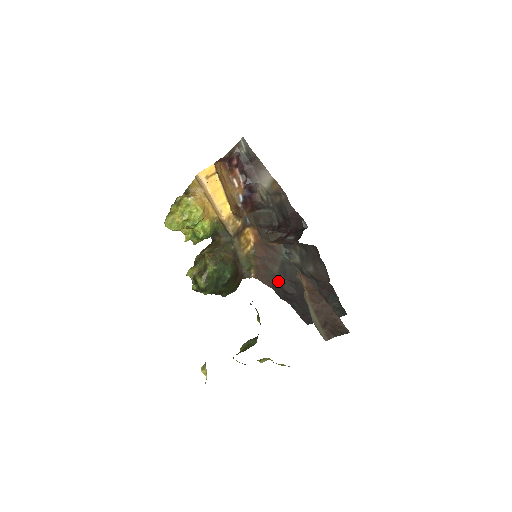
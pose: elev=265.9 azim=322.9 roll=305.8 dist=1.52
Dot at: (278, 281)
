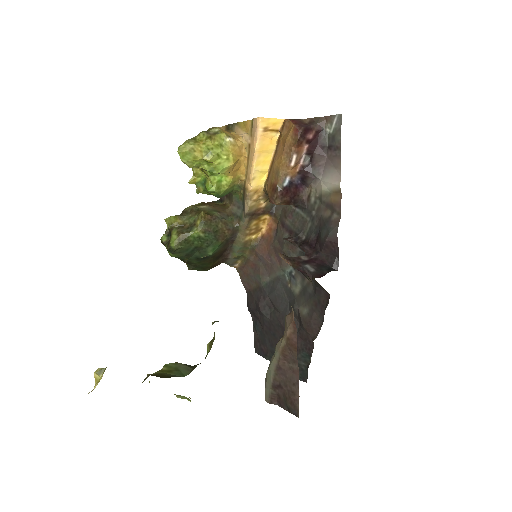
Dot at: (259, 291)
